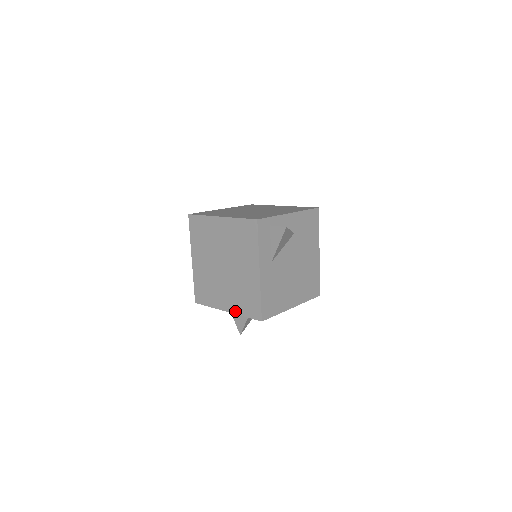
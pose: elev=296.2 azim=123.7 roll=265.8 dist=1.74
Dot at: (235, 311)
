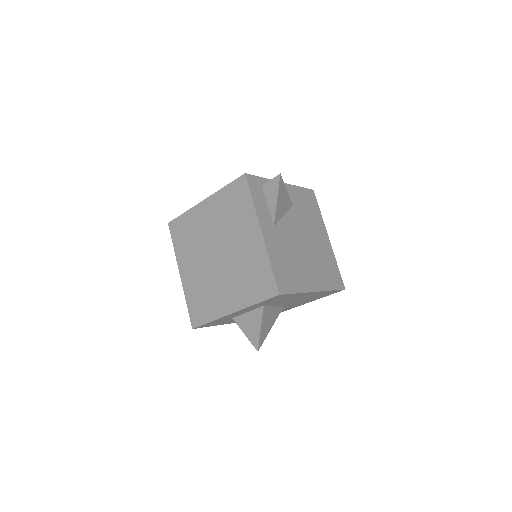
Dot at: (243, 304)
